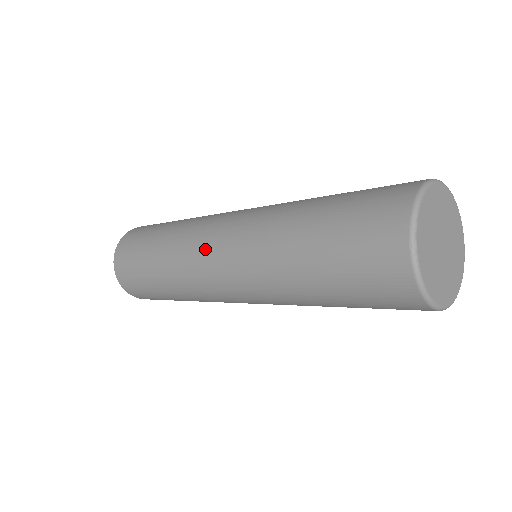
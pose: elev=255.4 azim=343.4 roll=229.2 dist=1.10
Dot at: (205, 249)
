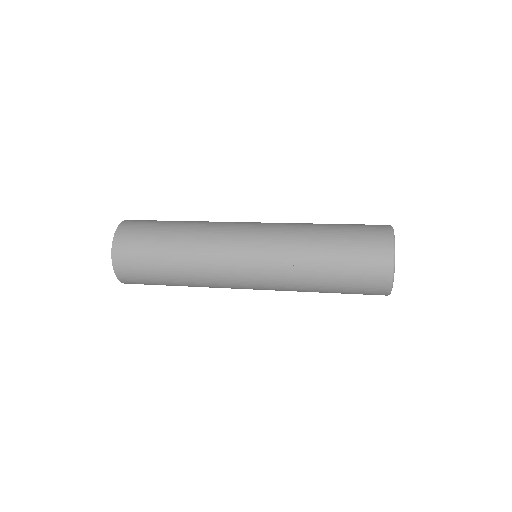
Dot at: (235, 239)
